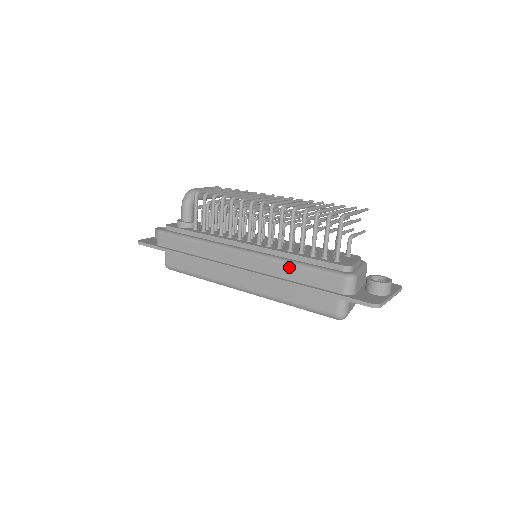
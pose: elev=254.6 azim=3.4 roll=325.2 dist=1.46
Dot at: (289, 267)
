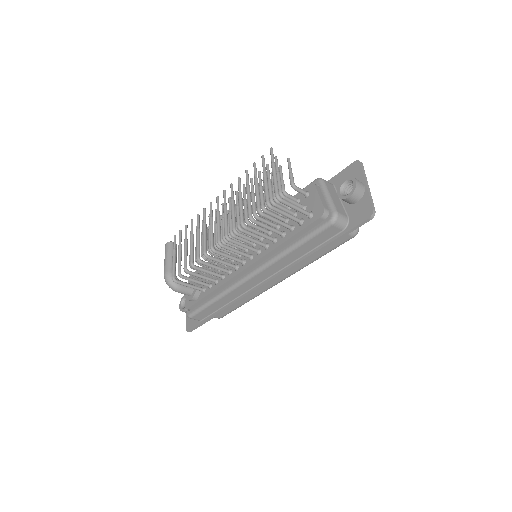
Dot at: (291, 254)
